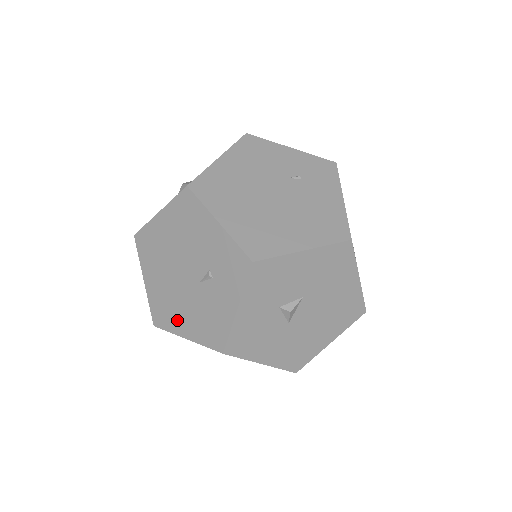
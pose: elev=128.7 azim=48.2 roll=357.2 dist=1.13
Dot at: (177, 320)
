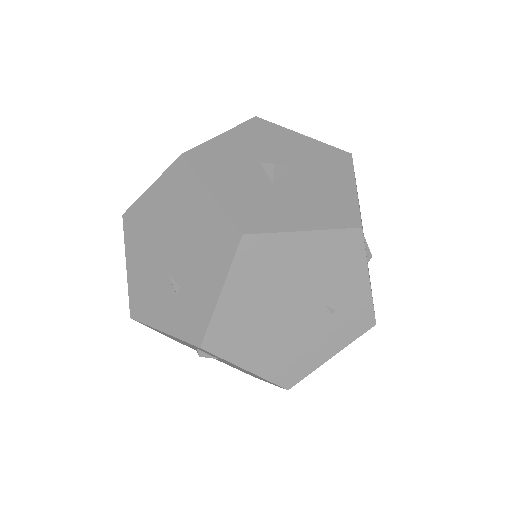
Dot at: (135, 249)
